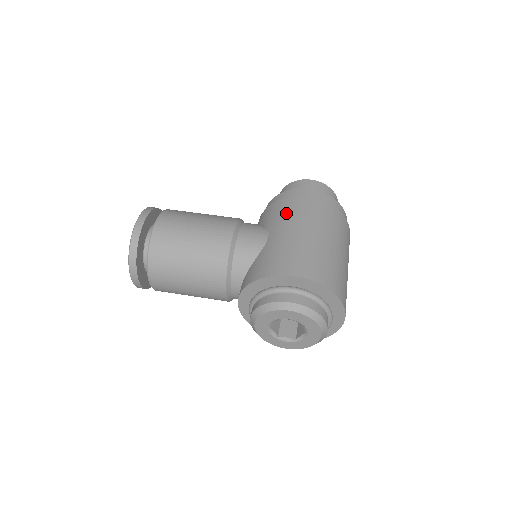
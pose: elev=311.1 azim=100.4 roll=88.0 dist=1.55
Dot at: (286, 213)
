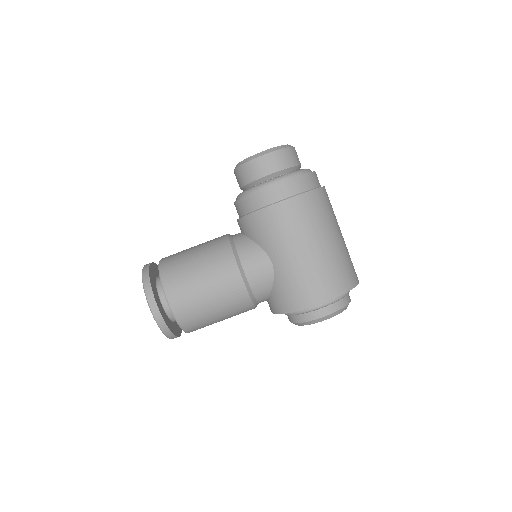
Dot at: (274, 232)
